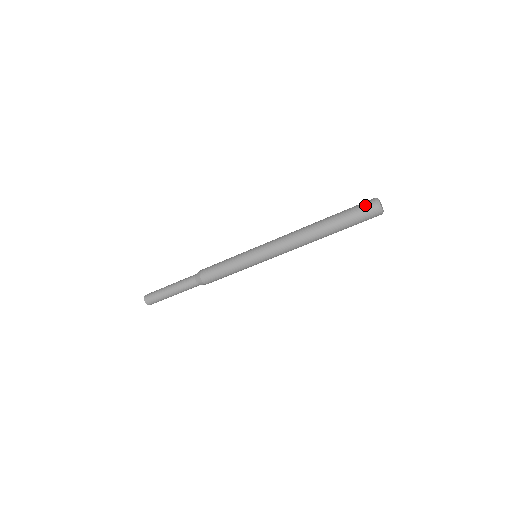
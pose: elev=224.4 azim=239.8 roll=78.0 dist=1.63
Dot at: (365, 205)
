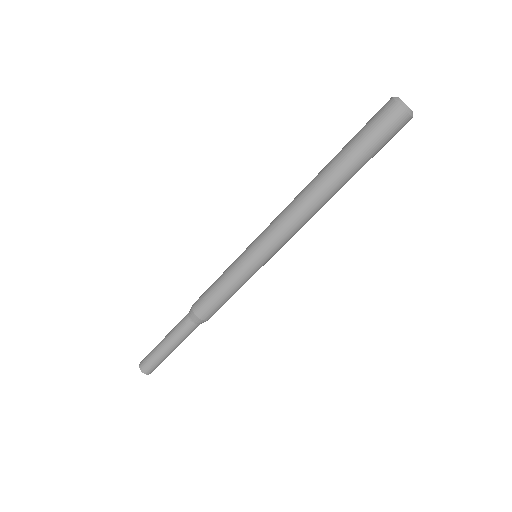
Dot at: (378, 111)
